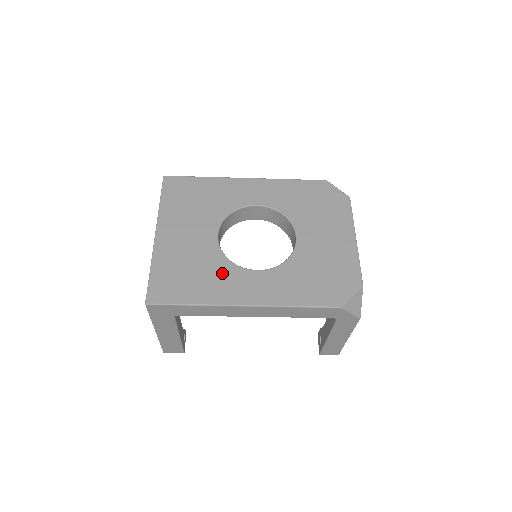
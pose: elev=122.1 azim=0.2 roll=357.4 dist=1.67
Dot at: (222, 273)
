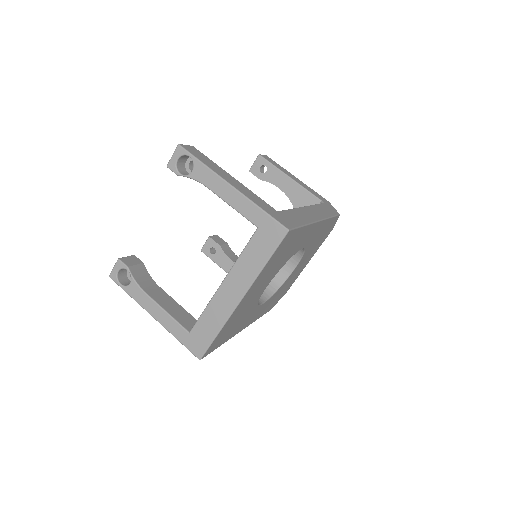
Dot at: occluded
